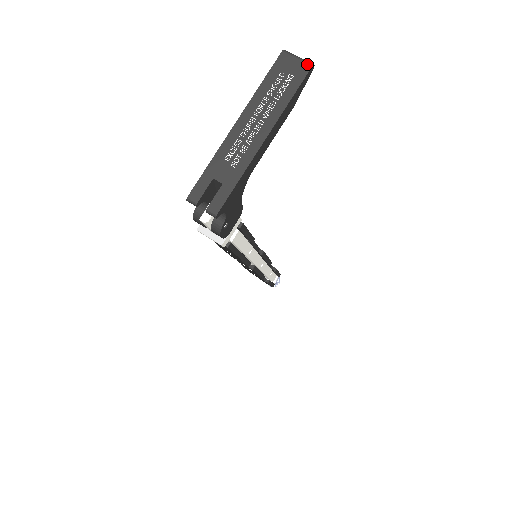
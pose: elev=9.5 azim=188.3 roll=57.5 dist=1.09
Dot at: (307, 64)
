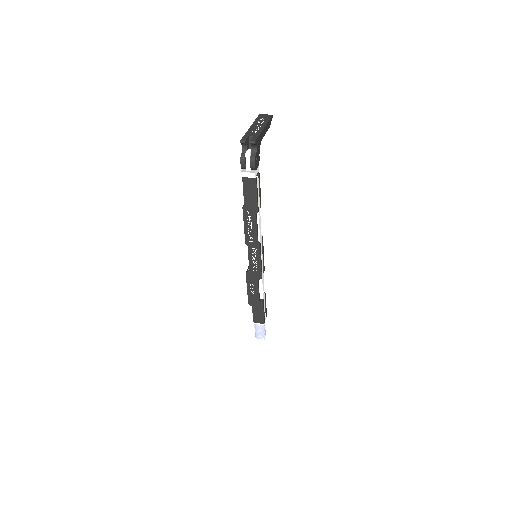
Dot at: (270, 115)
